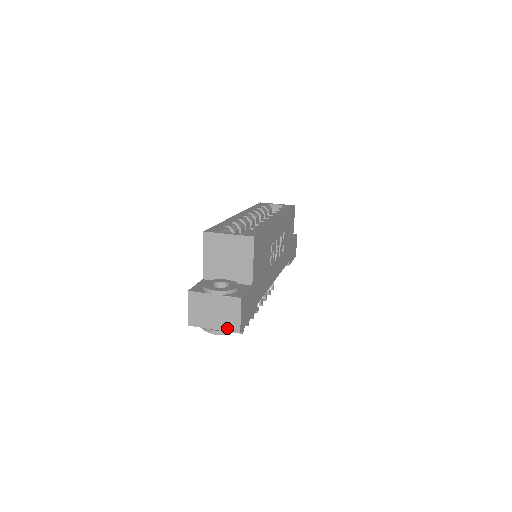
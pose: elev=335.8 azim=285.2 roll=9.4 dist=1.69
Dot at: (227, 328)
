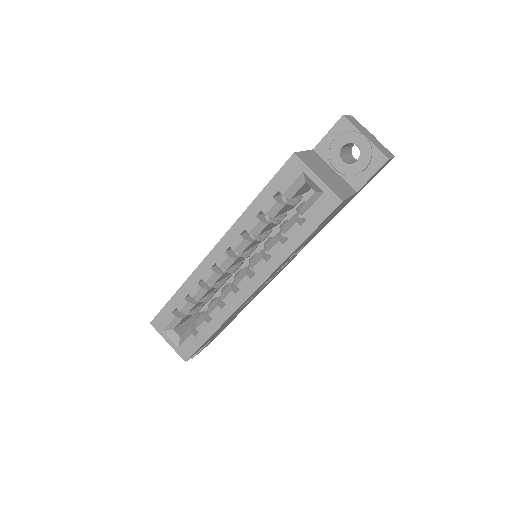
Dot at: occluded
